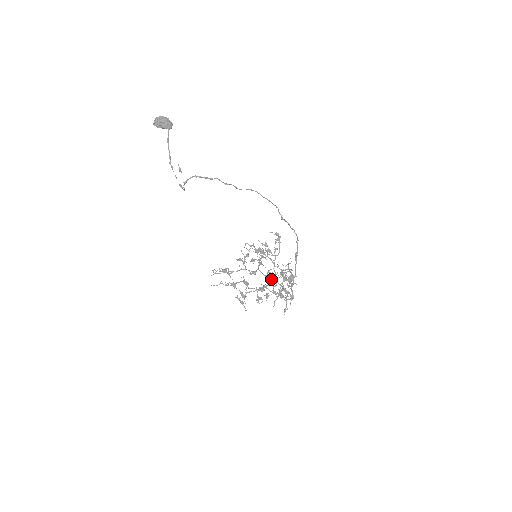
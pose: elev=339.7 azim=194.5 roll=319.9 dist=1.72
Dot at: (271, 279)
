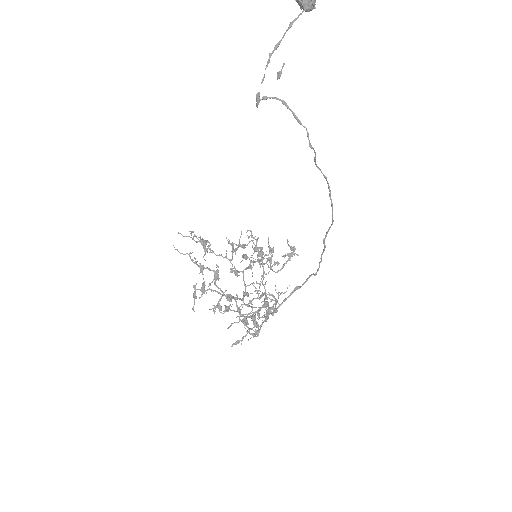
Dot at: occluded
